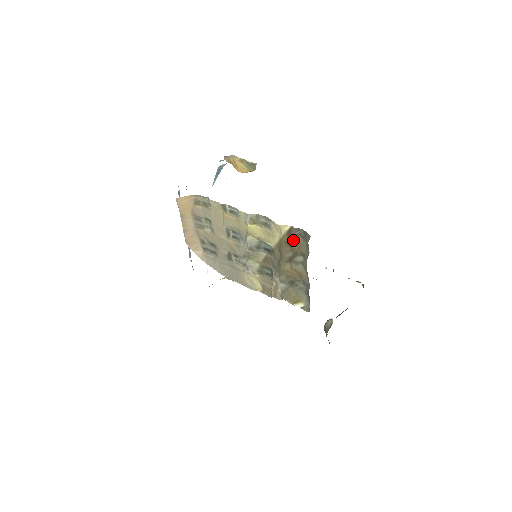
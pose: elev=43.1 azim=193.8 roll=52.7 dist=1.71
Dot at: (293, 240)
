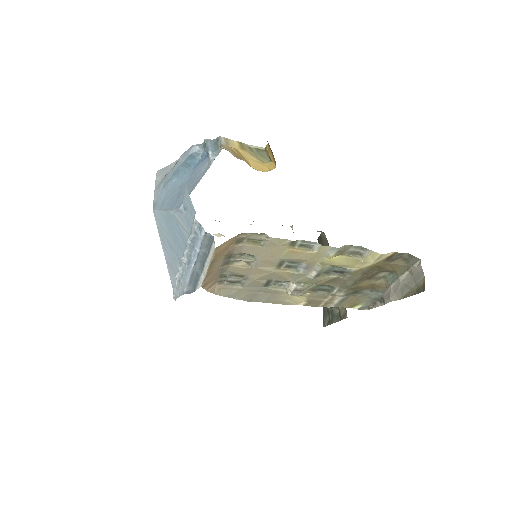
Dot at: (391, 264)
